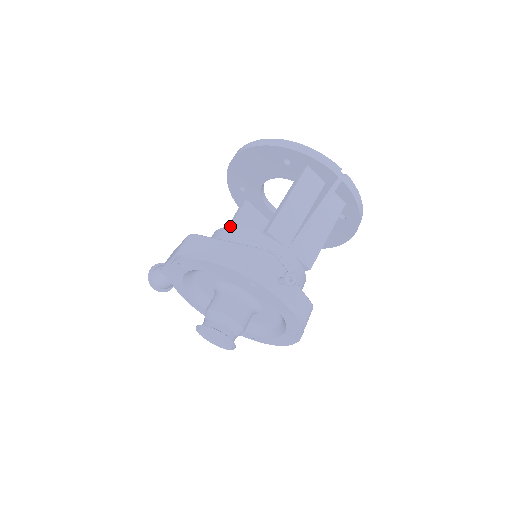
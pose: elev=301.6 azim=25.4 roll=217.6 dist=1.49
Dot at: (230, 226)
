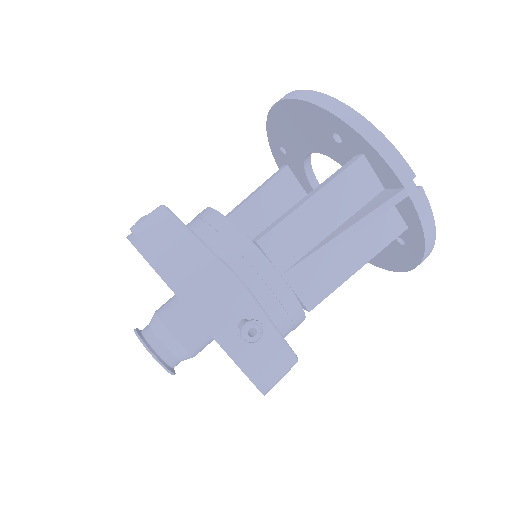
Dot at: (218, 211)
